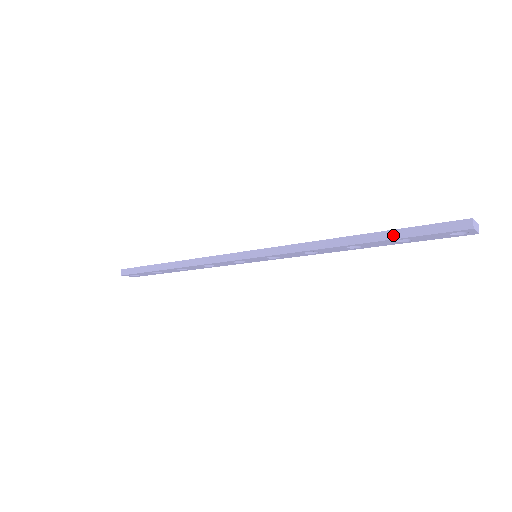
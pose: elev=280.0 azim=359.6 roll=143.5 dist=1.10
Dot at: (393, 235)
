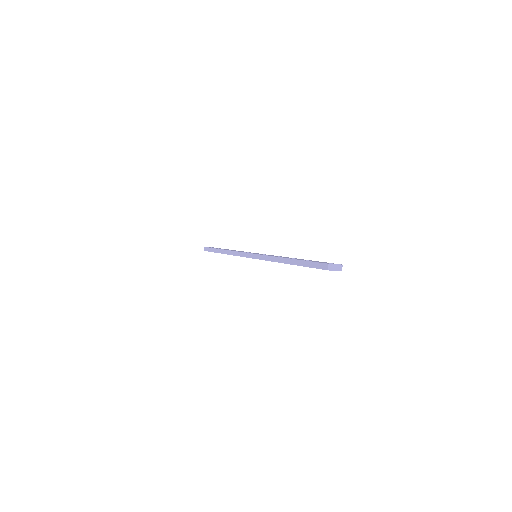
Dot at: (300, 263)
